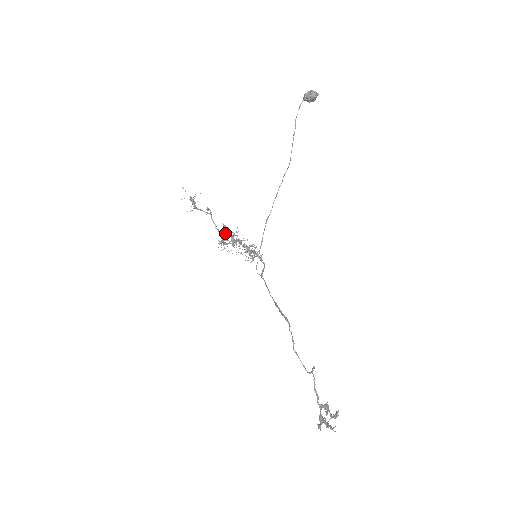
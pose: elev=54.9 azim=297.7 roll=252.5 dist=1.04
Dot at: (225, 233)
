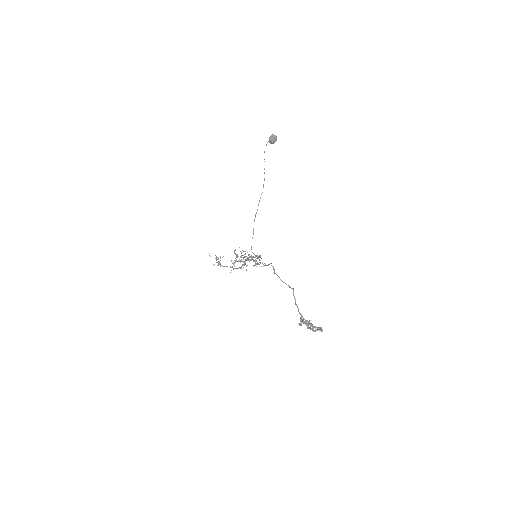
Dot at: (236, 254)
